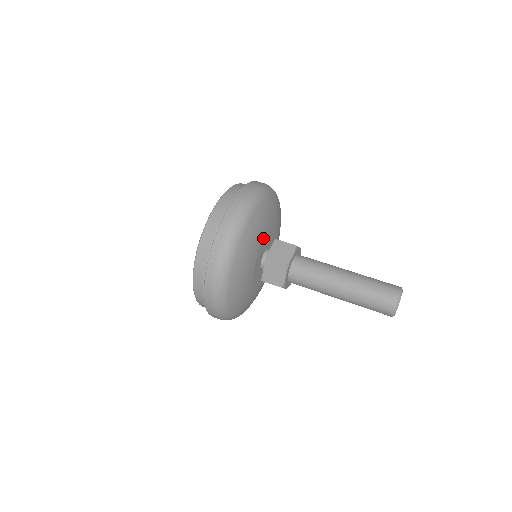
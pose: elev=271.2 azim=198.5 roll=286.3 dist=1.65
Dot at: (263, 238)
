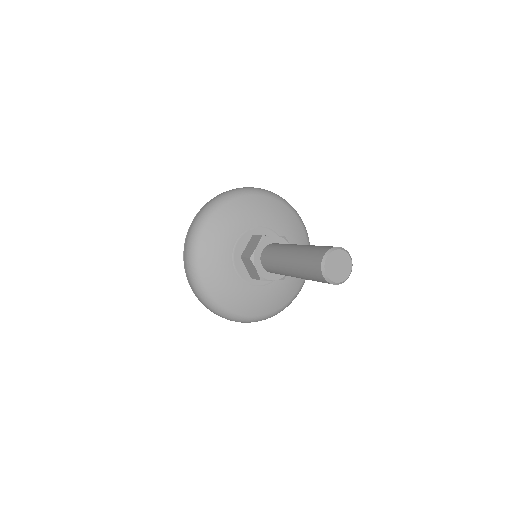
Dot at: (262, 225)
